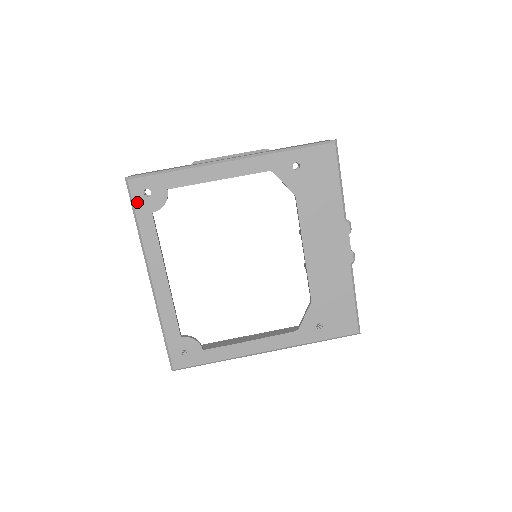
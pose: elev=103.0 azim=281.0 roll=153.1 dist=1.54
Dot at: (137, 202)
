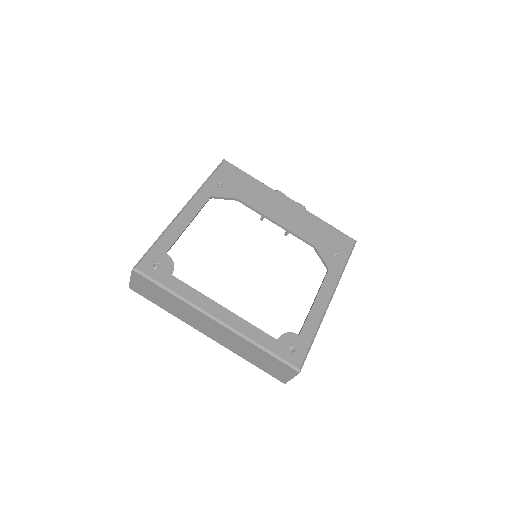
Dot at: (155, 276)
